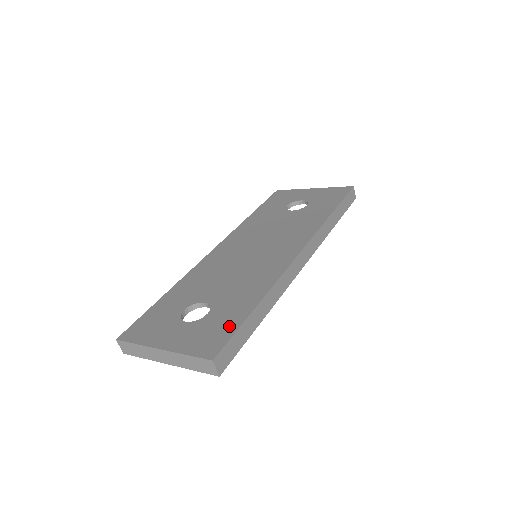
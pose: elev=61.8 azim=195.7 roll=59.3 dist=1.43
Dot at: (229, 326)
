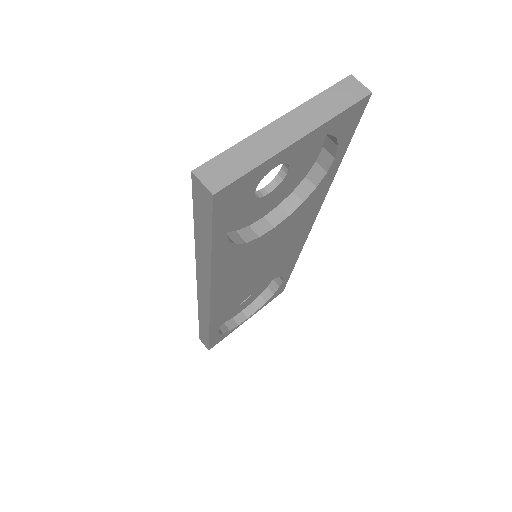
Dot at: occluded
